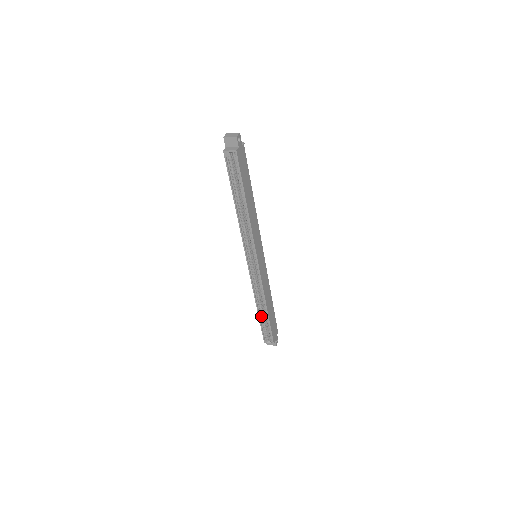
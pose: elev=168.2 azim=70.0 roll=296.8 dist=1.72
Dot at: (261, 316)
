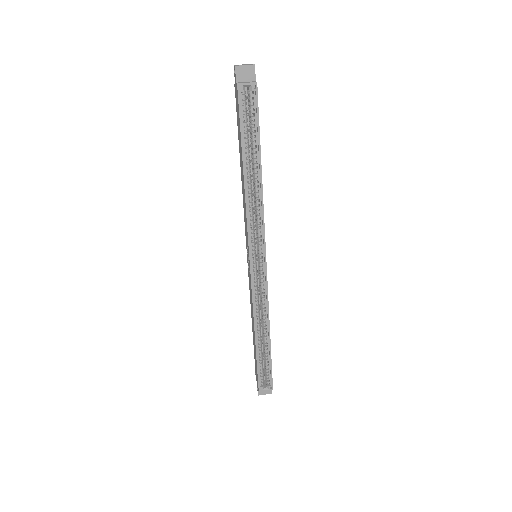
Dot at: (259, 349)
